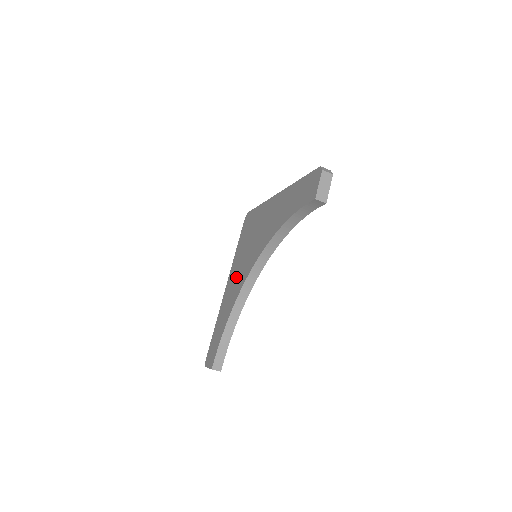
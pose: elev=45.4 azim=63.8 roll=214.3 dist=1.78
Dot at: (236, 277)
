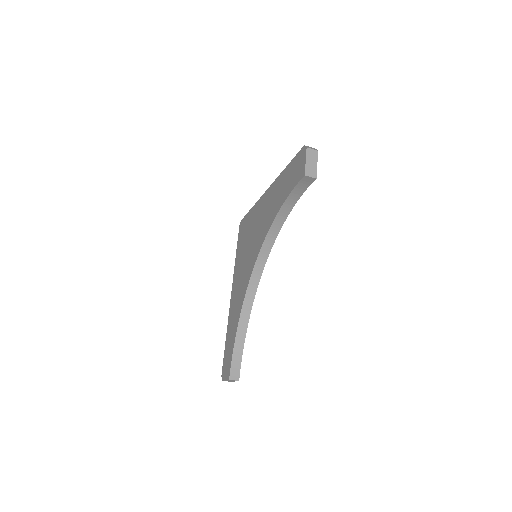
Dot at: (239, 282)
